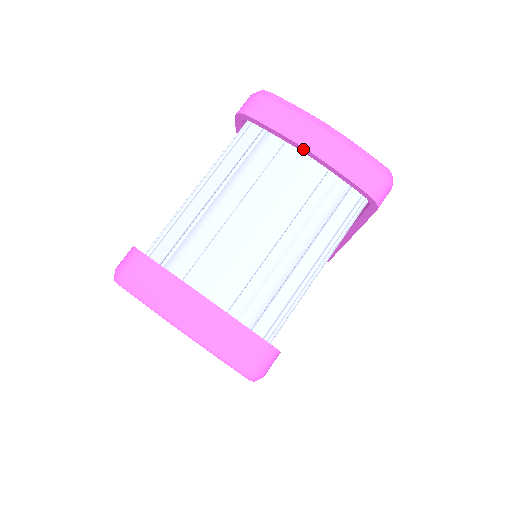
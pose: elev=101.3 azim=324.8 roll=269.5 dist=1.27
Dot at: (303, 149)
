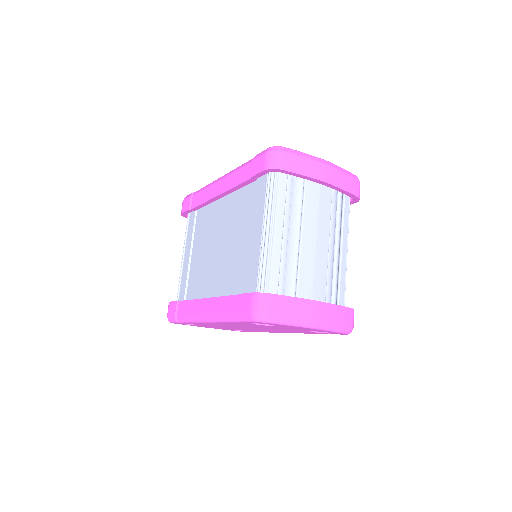
Dot at: (322, 182)
